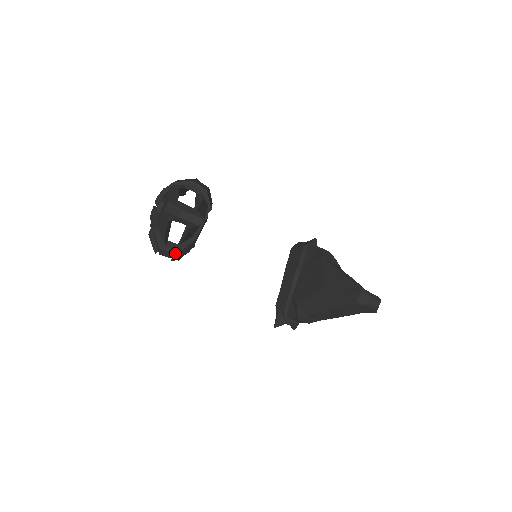
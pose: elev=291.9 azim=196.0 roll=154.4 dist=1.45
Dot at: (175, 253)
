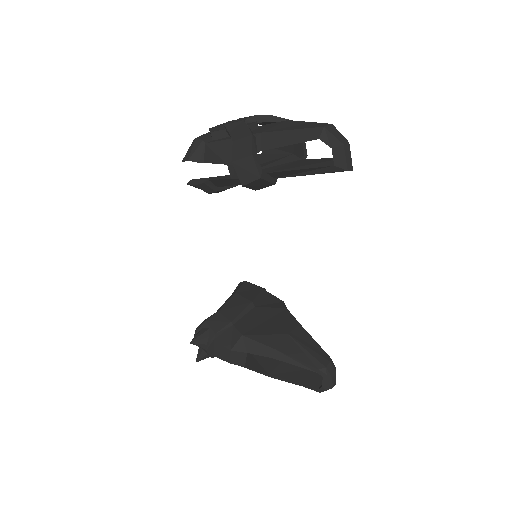
Dot at: (261, 175)
